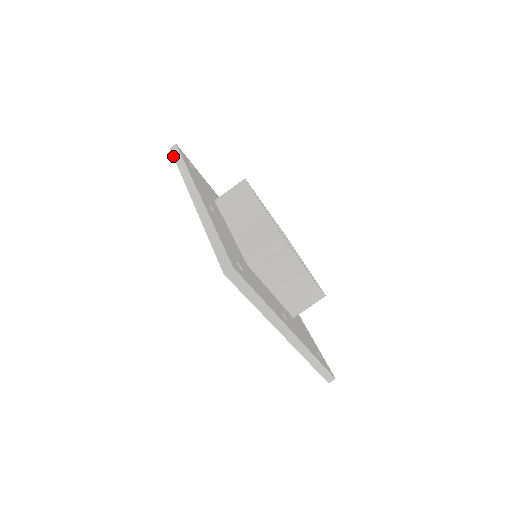
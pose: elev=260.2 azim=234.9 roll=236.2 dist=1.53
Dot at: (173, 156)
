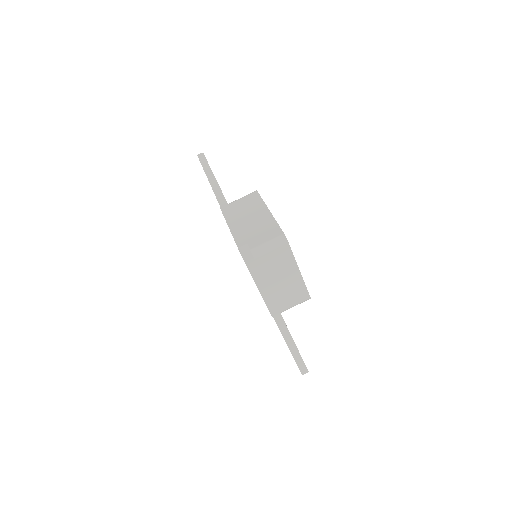
Dot at: (200, 161)
